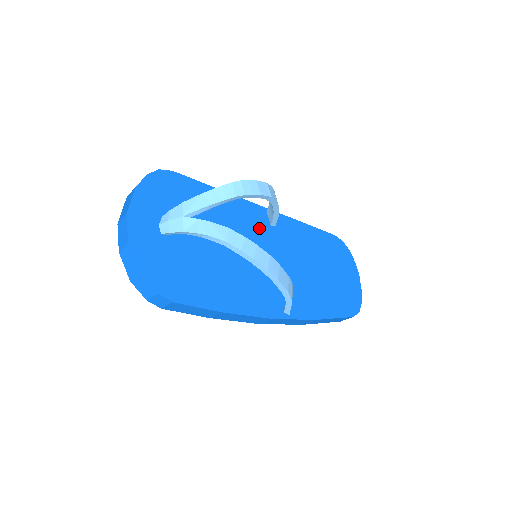
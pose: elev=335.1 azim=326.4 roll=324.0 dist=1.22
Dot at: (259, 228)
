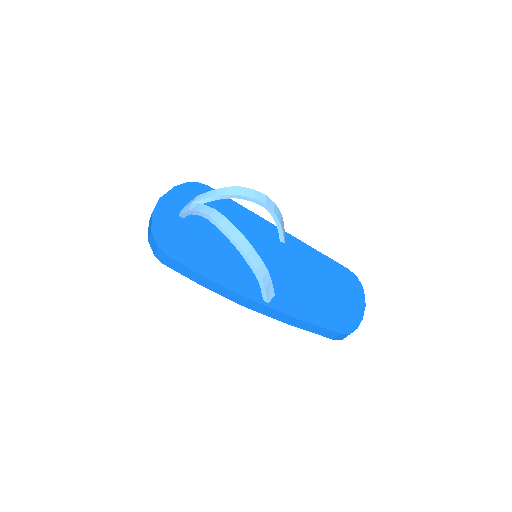
Dot at: (267, 239)
